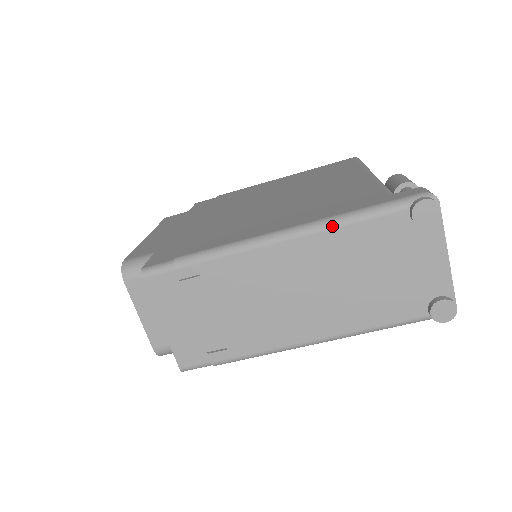
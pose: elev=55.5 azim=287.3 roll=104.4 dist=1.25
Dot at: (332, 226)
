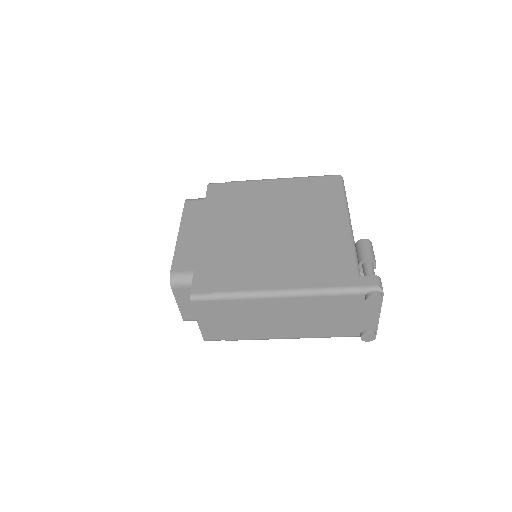
Dot at: (318, 295)
